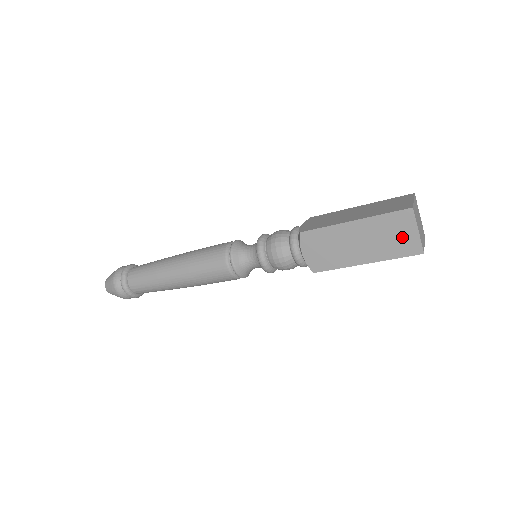
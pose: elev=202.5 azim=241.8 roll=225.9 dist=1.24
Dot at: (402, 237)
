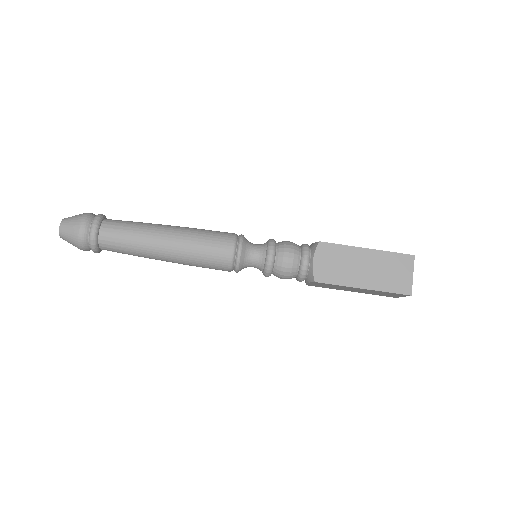
Dot at: (400, 276)
